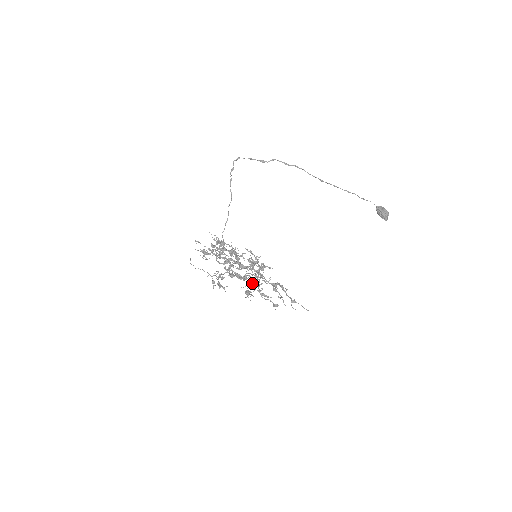
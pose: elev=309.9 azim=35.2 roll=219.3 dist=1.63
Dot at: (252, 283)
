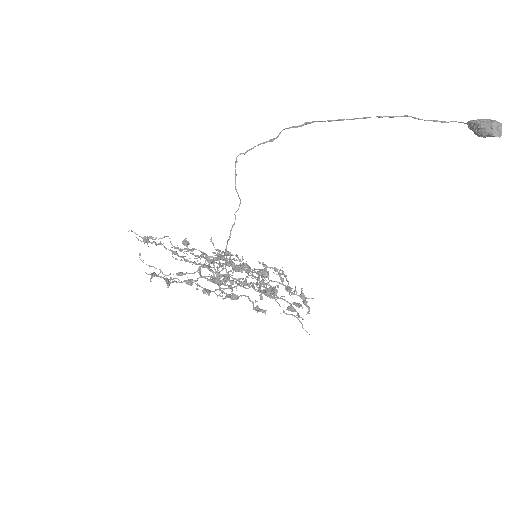
Dot at: (233, 287)
